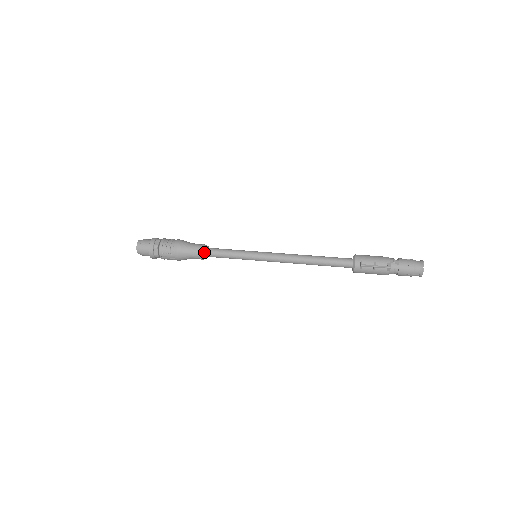
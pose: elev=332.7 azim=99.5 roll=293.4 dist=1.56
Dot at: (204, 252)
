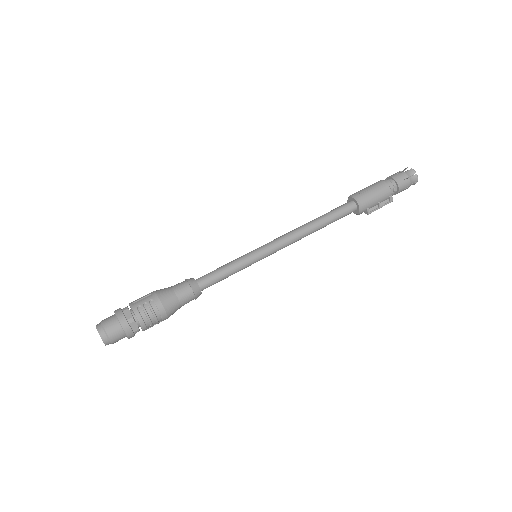
Dot at: occluded
